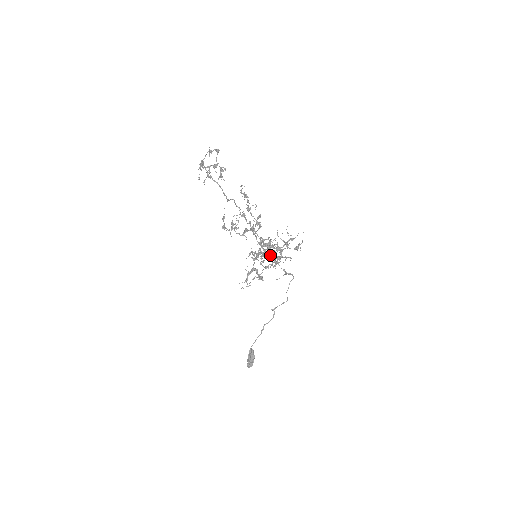
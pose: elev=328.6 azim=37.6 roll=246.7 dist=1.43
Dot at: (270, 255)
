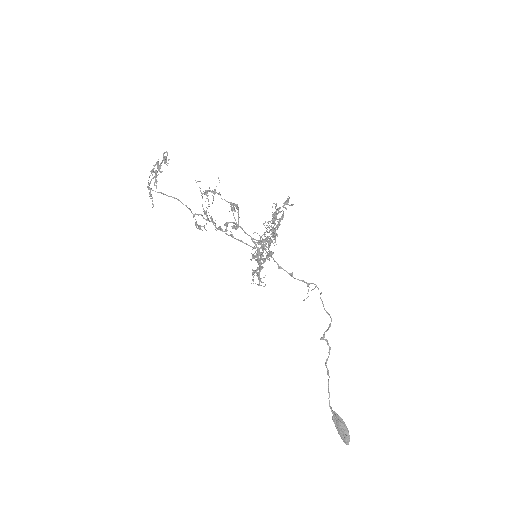
Dot at: occluded
